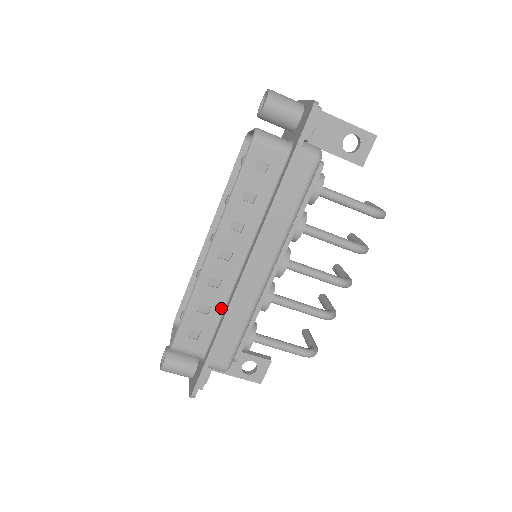
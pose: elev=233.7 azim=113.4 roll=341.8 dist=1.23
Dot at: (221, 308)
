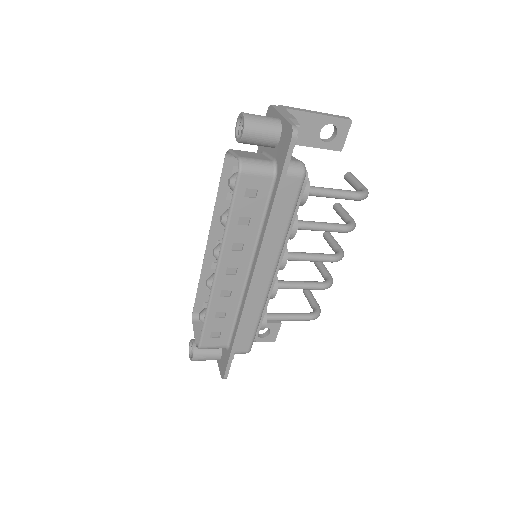
Dot at: (235, 310)
